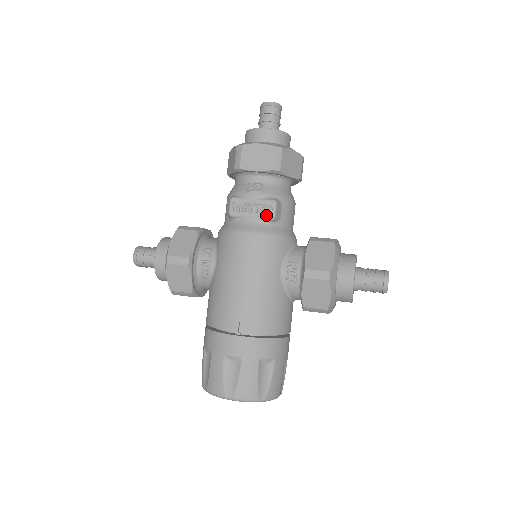
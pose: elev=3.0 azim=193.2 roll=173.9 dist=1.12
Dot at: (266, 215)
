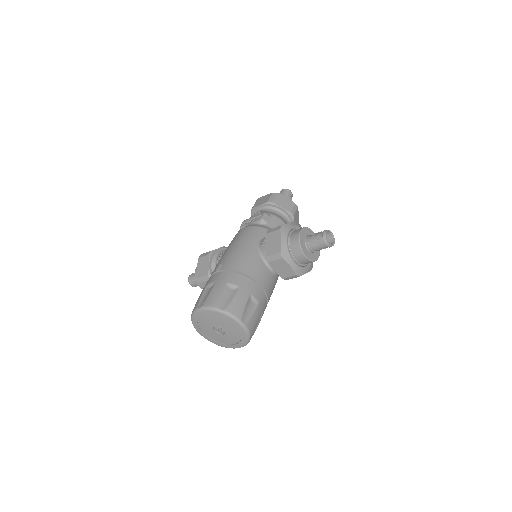
Dot at: (258, 219)
